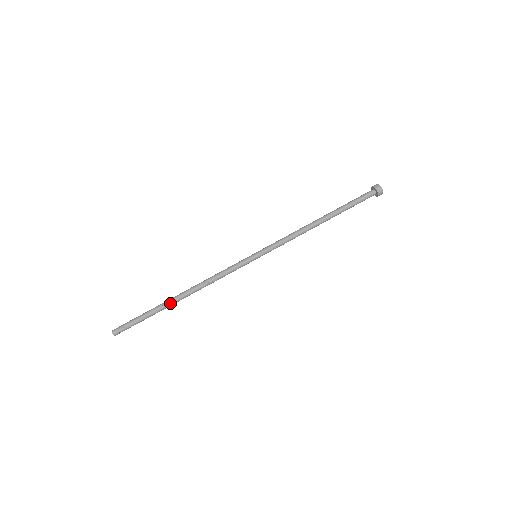
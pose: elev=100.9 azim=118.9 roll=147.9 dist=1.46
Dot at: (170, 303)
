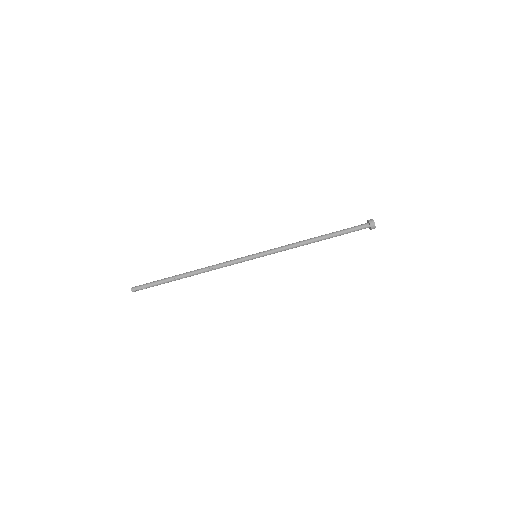
Dot at: (180, 278)
